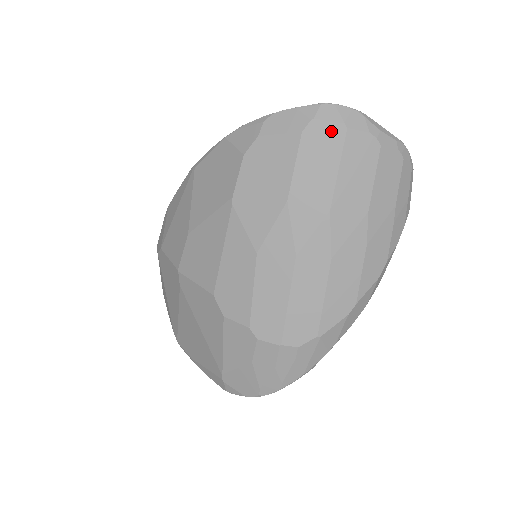
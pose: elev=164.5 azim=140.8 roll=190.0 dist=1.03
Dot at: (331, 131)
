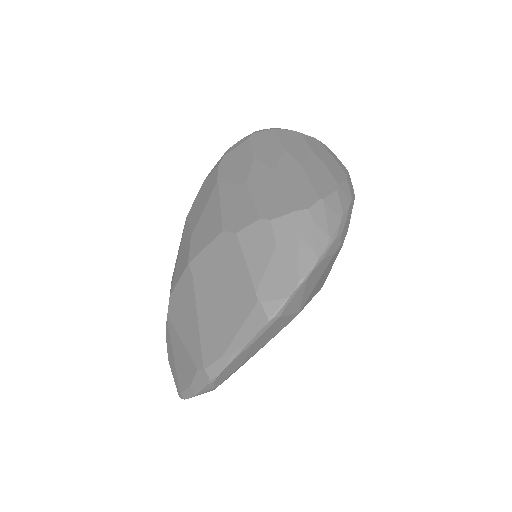
Dot at: (266, 132)
